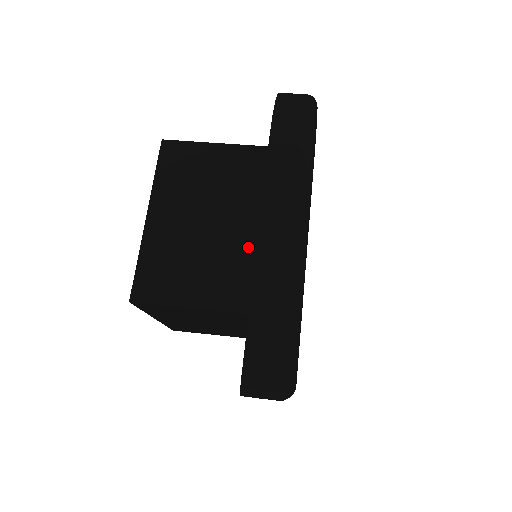
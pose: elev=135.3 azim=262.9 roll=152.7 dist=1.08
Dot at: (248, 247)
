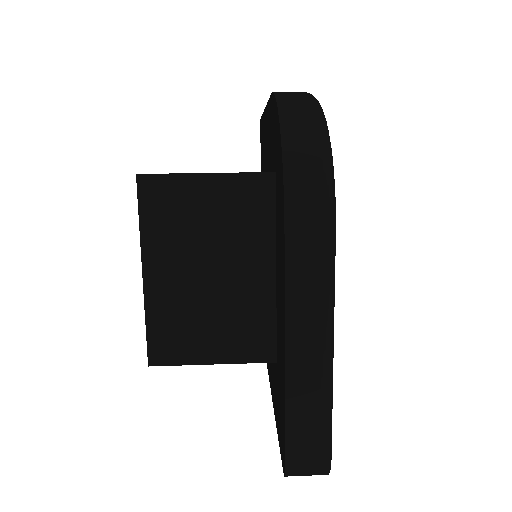
Dot at: (260, 297)
